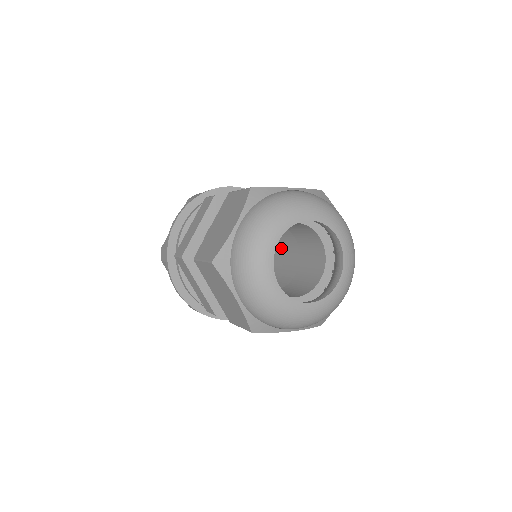
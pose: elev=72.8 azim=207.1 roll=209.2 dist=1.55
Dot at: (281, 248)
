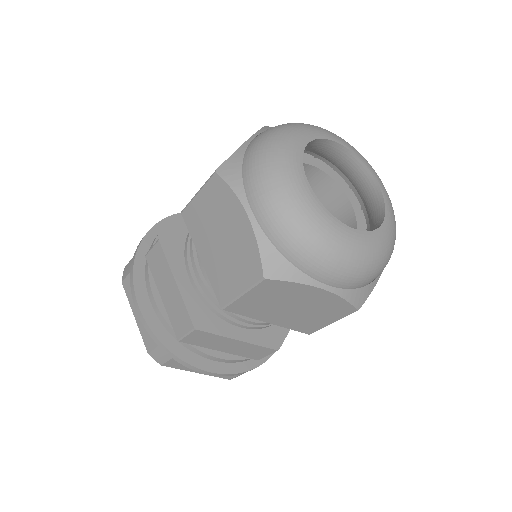
Dot at: occluded
